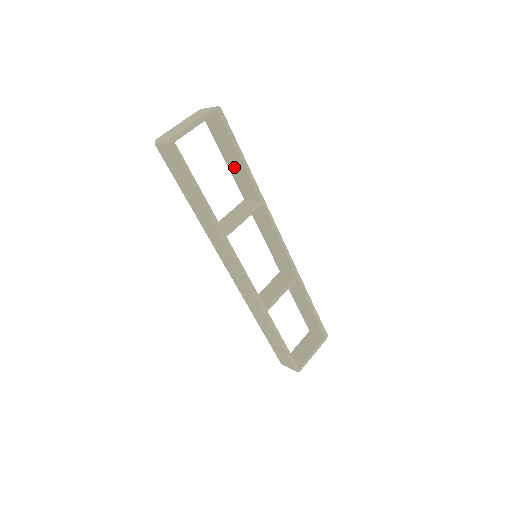
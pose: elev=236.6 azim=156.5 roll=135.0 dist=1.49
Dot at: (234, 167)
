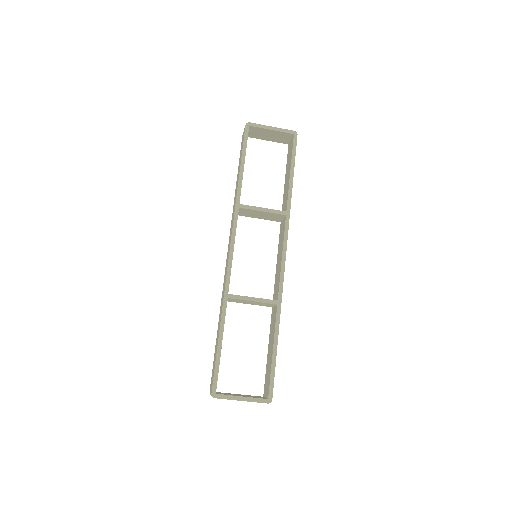
Dot at: (286, 185)
